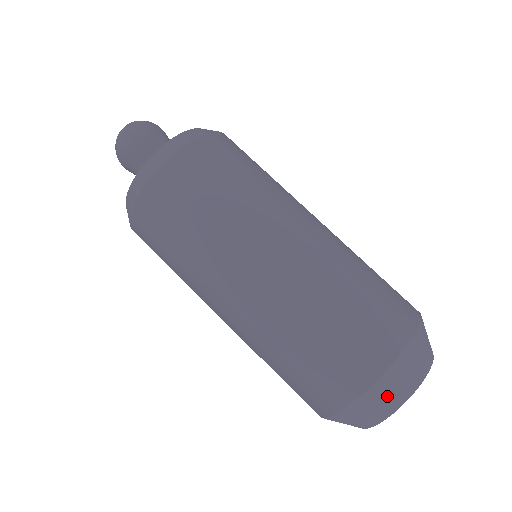
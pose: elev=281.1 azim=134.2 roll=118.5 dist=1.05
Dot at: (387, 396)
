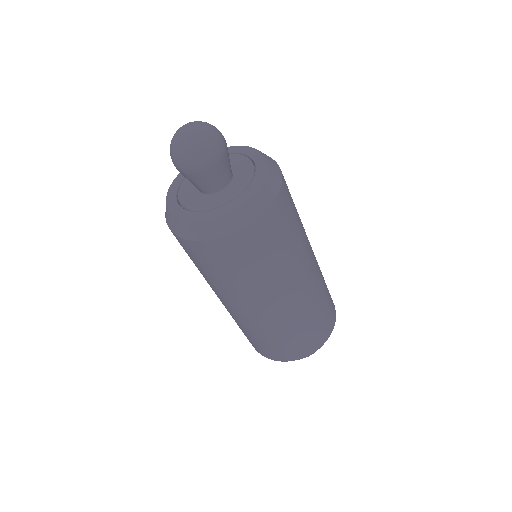
Dot at: occluded
